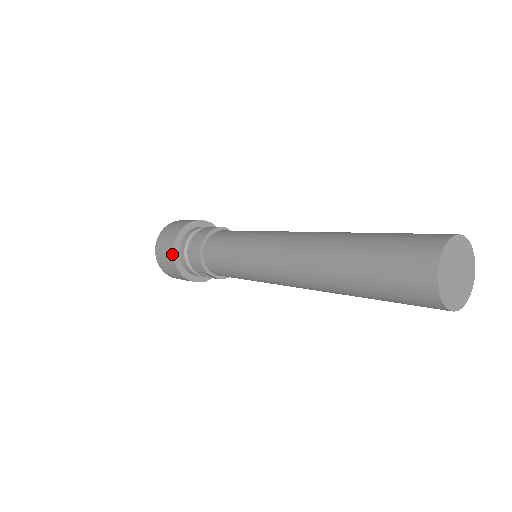
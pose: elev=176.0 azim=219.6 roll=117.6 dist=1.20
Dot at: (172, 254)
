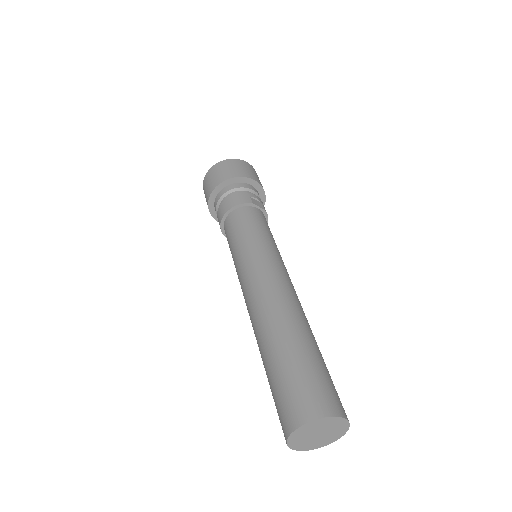
Dot at: (208, 202)
